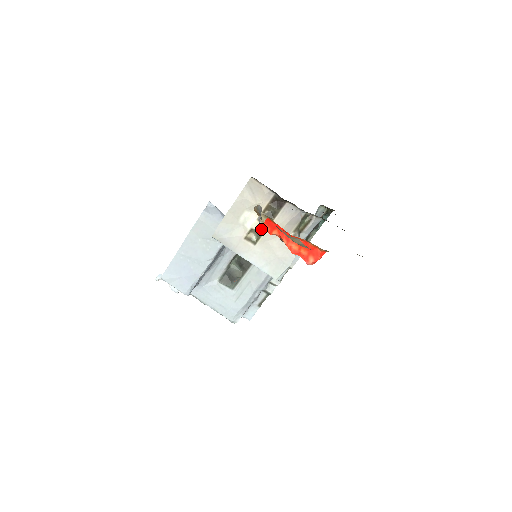
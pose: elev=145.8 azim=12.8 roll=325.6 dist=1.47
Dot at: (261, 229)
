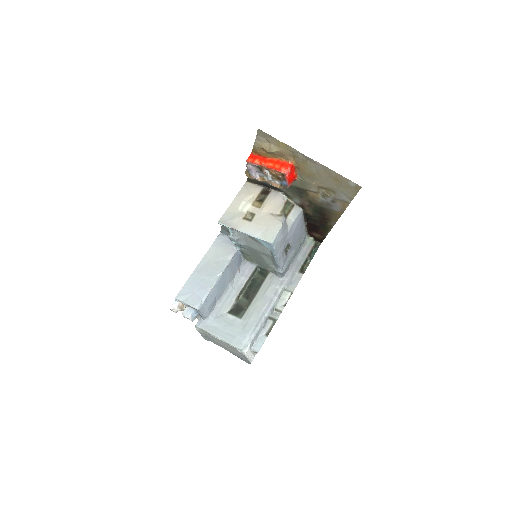
Dot at: (255, 210)
